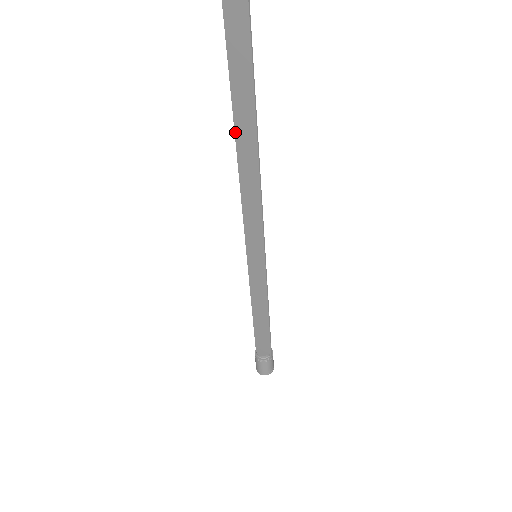
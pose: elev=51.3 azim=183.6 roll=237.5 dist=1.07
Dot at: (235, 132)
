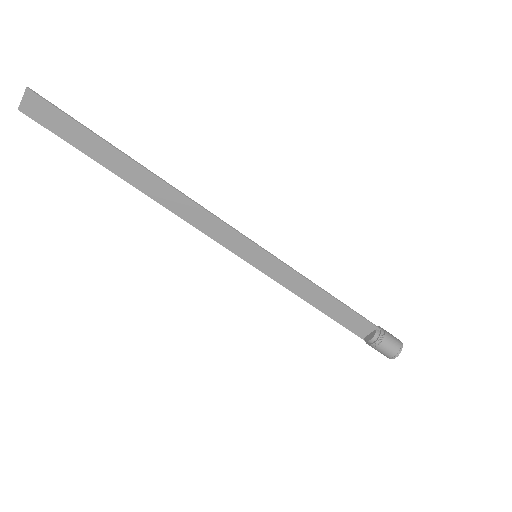
Dot at: (131, 184)
